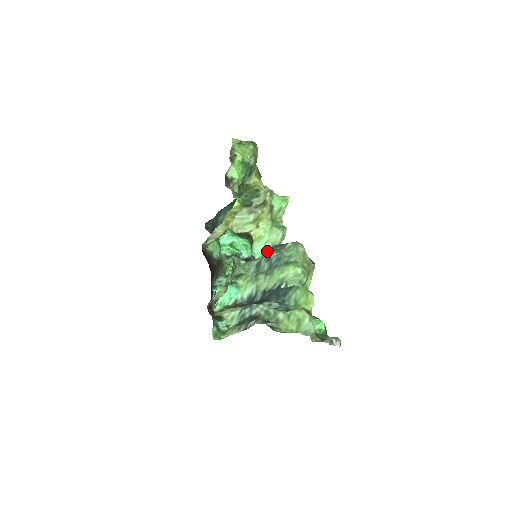
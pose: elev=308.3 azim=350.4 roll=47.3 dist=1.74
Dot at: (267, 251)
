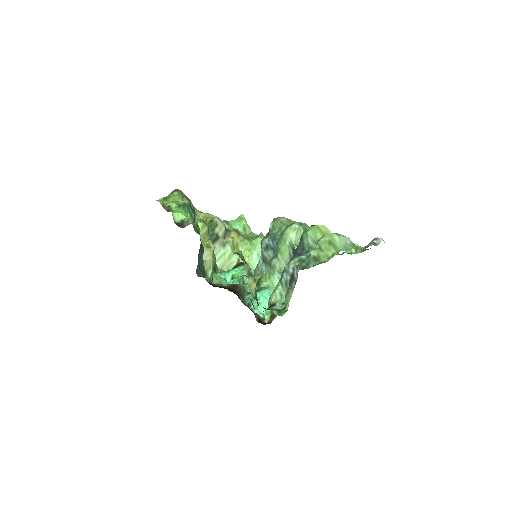
Dot at: (261, 248)
